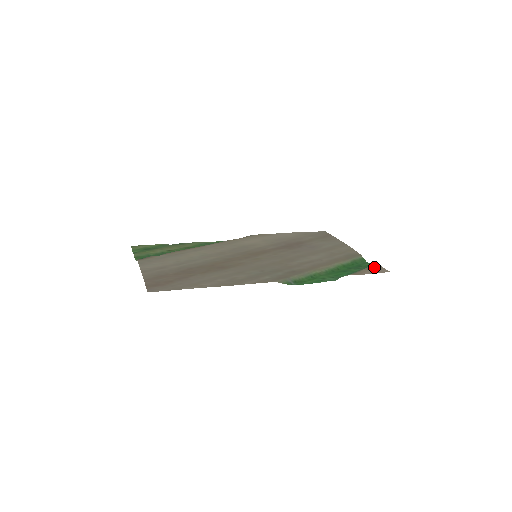
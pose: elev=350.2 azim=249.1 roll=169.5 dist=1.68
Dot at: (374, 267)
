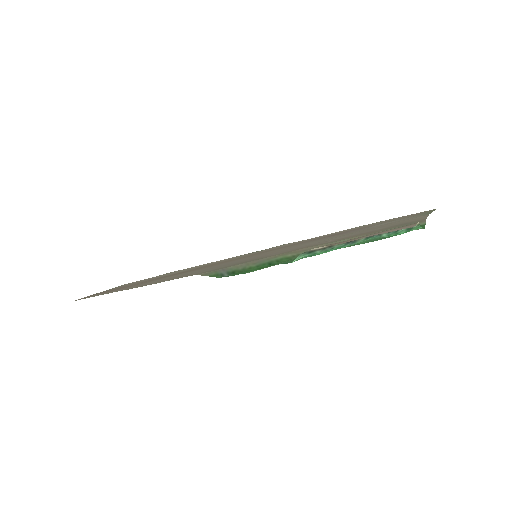
Dot at: (395, 228)
